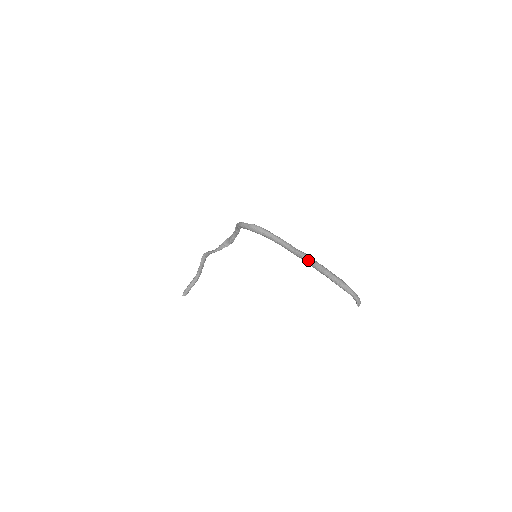
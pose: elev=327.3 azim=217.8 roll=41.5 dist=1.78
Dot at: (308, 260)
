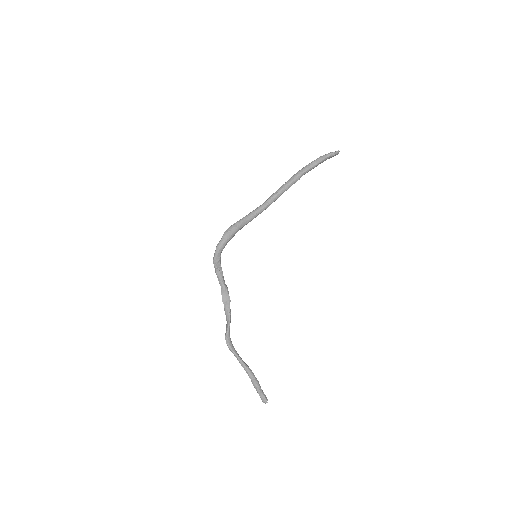
Dot at: (282, 188)
